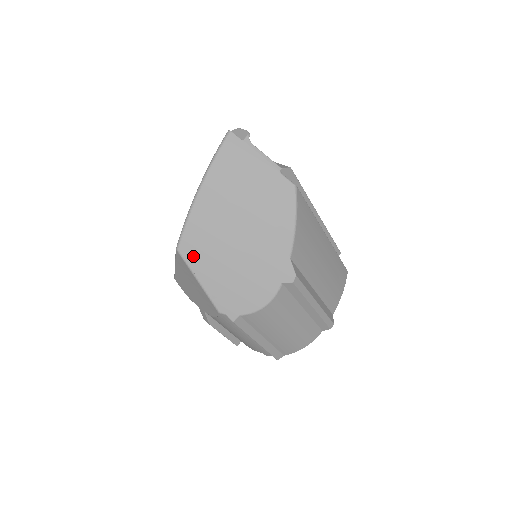
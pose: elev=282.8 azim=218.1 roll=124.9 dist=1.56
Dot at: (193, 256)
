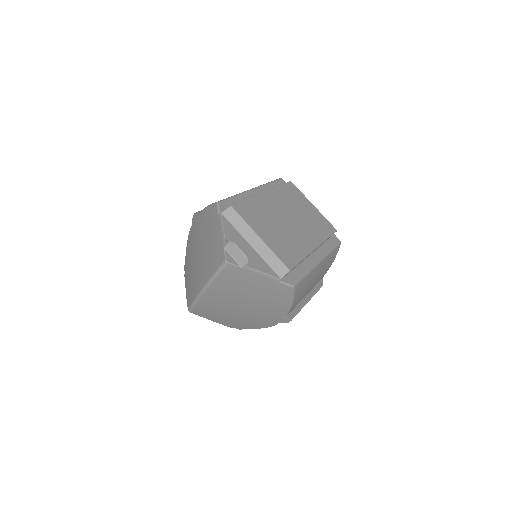
Dot at: (204, 314)
